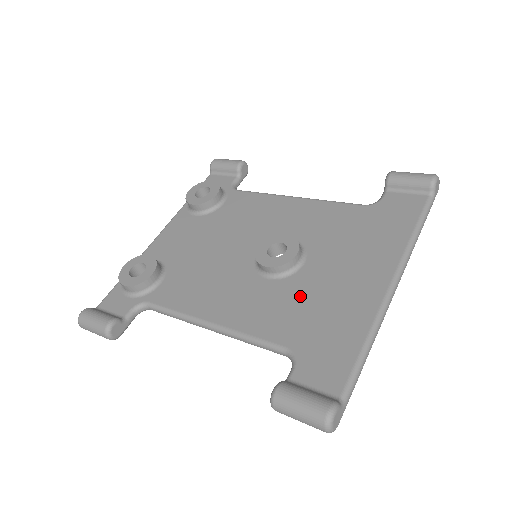
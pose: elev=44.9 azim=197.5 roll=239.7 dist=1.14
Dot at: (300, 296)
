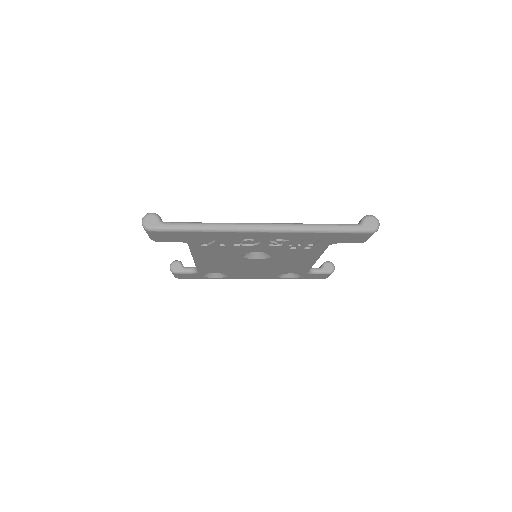
Dot at: occluded
